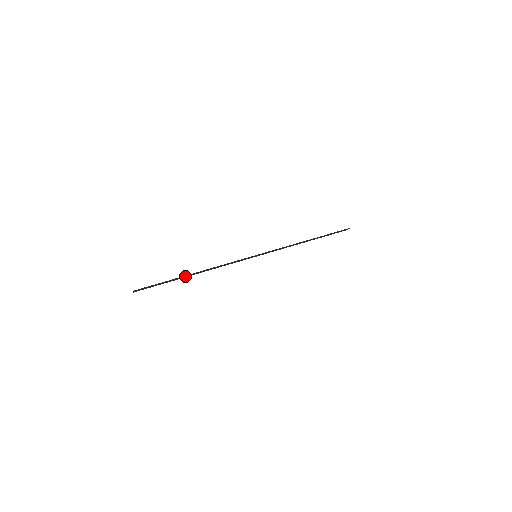
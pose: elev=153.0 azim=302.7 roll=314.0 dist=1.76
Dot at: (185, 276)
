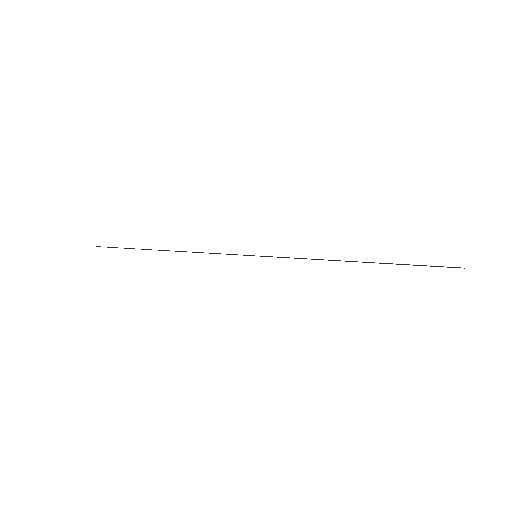
Dot at: occluded
